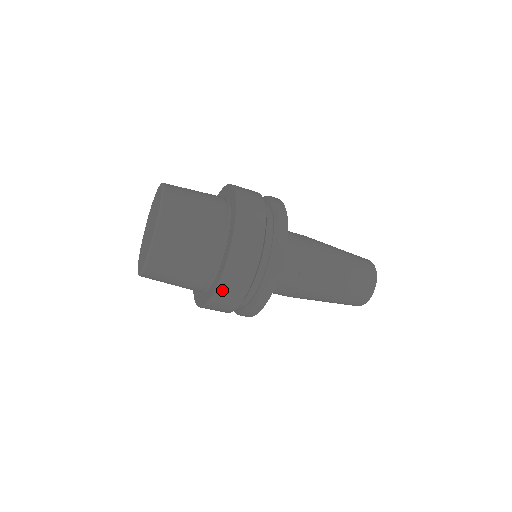
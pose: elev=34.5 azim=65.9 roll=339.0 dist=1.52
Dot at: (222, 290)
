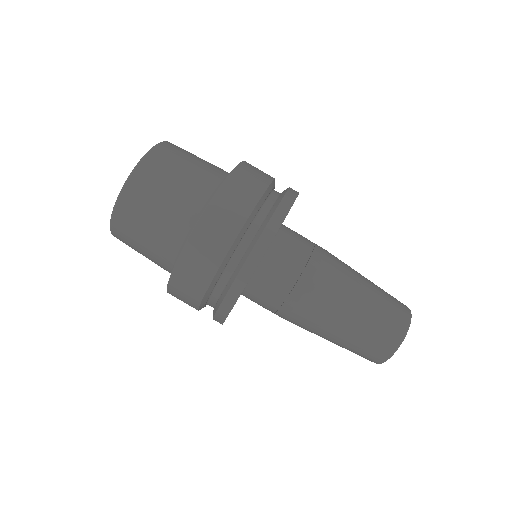
Dot at: (248, 165)
